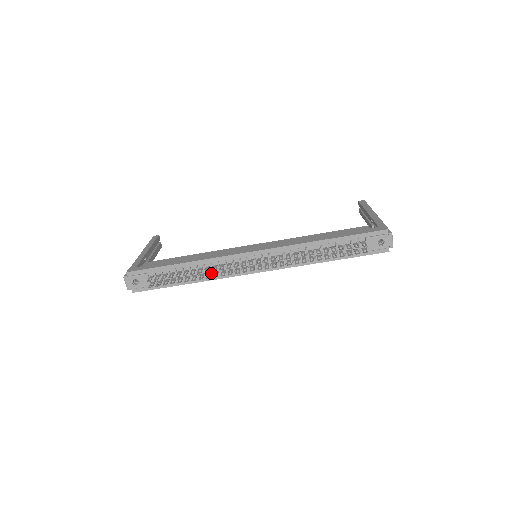
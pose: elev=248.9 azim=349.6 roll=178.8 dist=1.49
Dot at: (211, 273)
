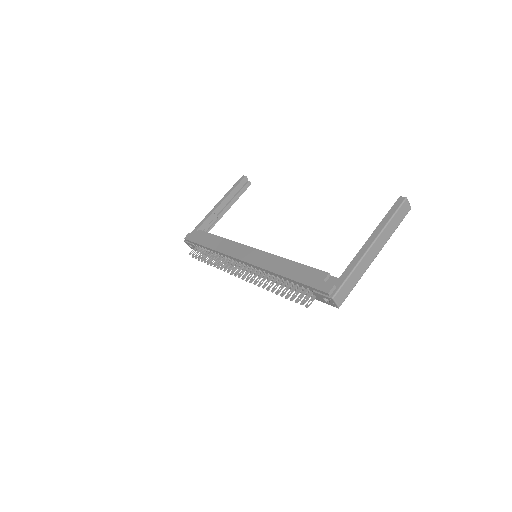
Dot at: (224, 261)
